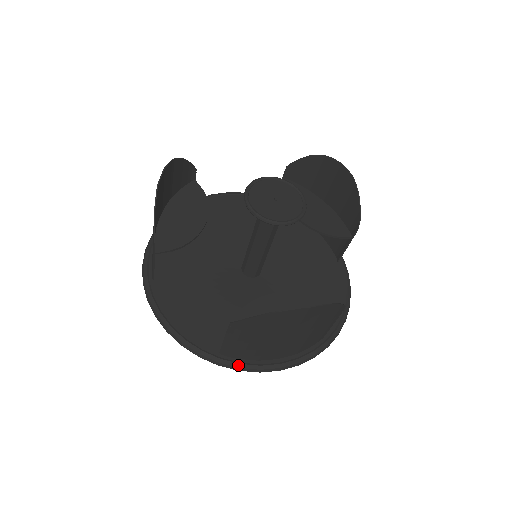
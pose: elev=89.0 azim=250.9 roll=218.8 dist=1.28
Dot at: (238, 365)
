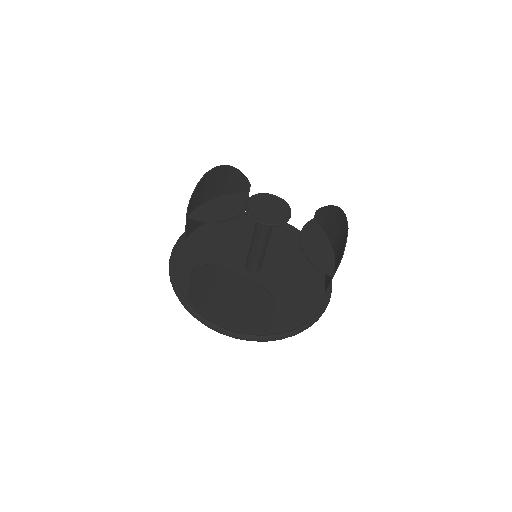
Dot at: (194, 311)
